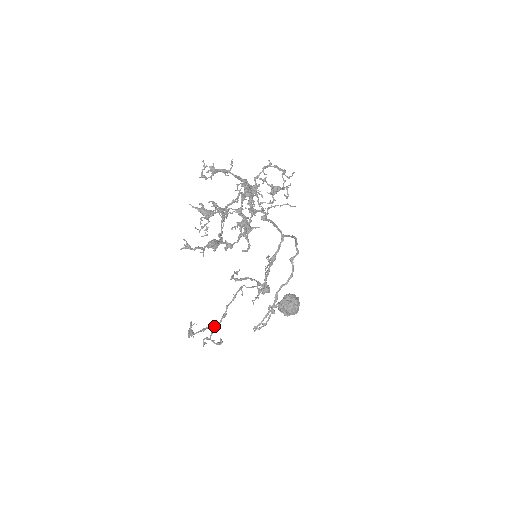
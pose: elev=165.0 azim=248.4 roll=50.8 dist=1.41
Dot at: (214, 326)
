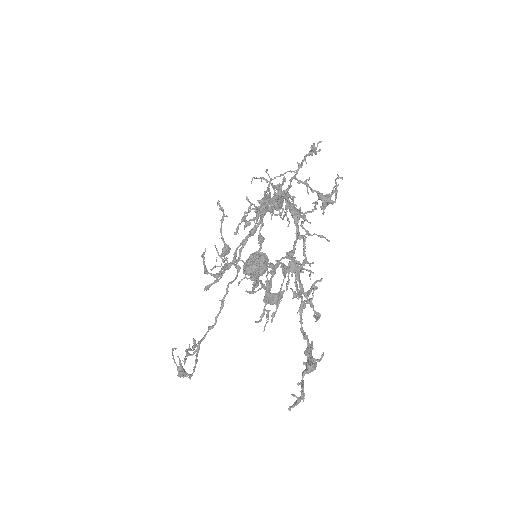
Dot at: (199, 343)
